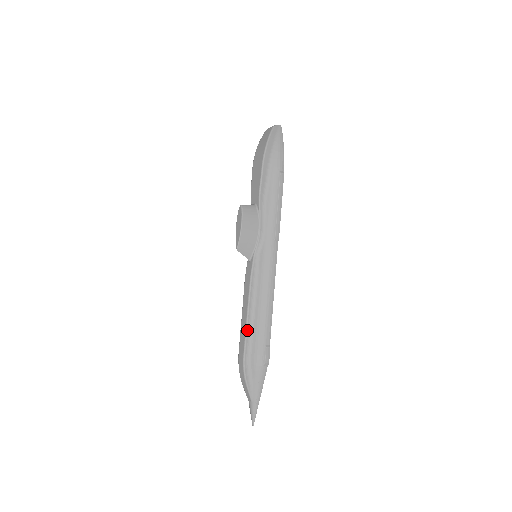
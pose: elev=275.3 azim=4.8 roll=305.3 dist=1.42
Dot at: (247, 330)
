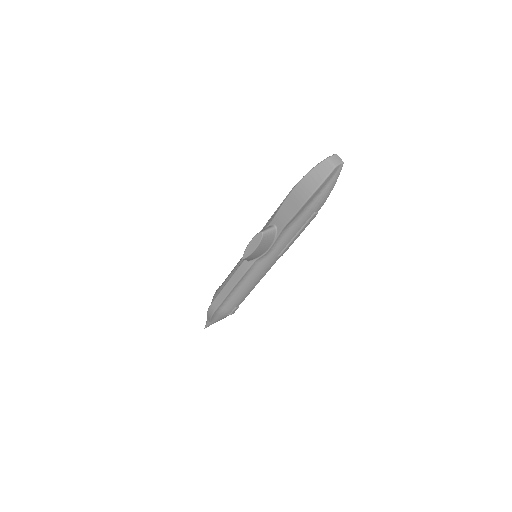
Dot at: (225, 299)
